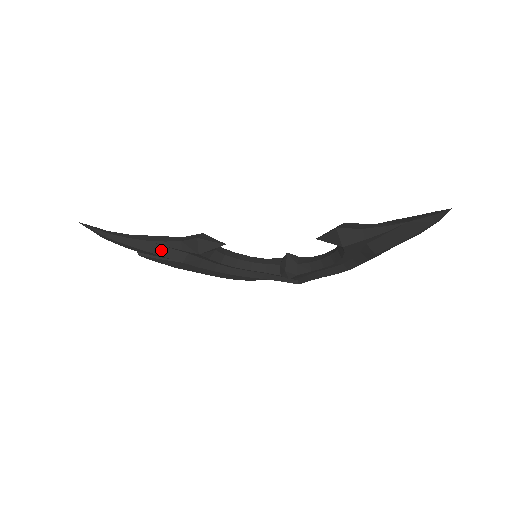
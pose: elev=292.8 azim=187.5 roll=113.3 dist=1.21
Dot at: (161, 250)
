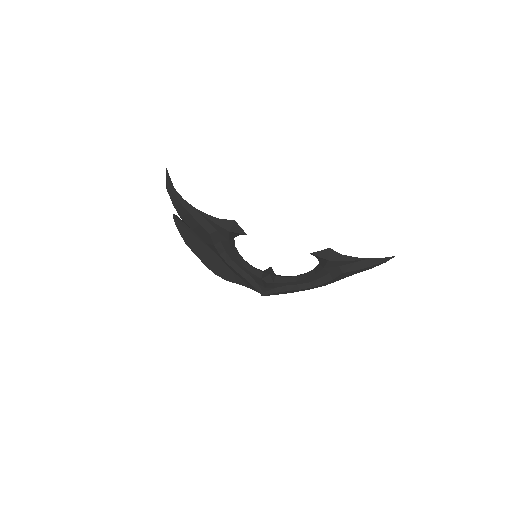
Dot at: (200, 219)
